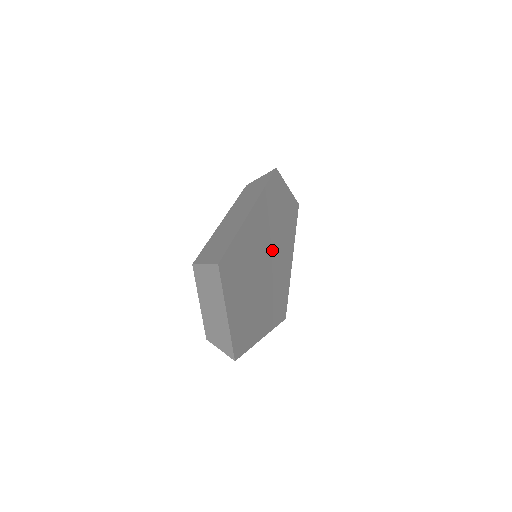
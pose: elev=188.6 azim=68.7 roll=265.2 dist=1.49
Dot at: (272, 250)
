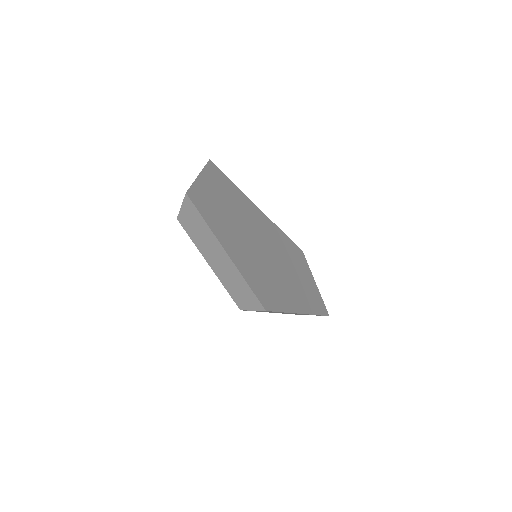
Dot at: (272, 257)
